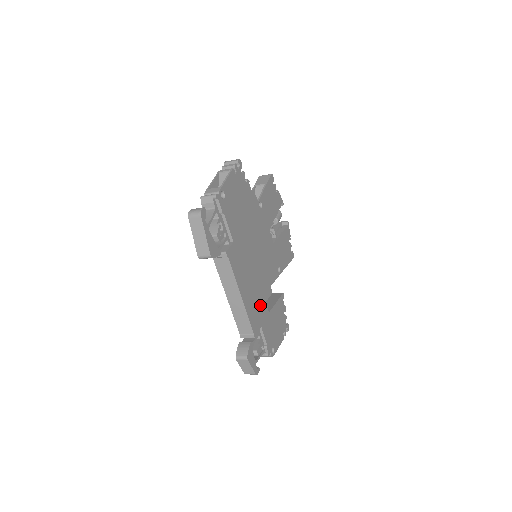
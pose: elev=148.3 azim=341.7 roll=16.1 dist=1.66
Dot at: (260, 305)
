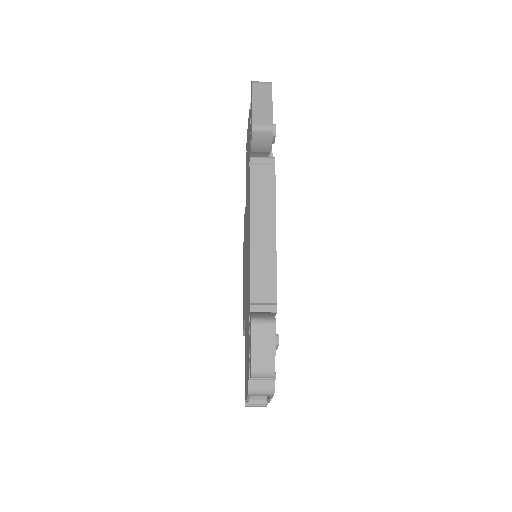
Dot at: occluded
